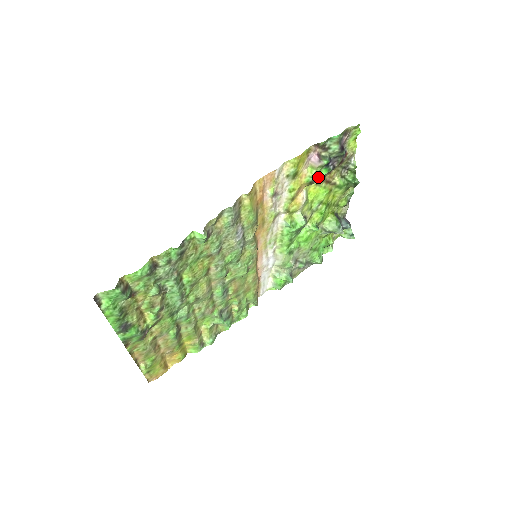
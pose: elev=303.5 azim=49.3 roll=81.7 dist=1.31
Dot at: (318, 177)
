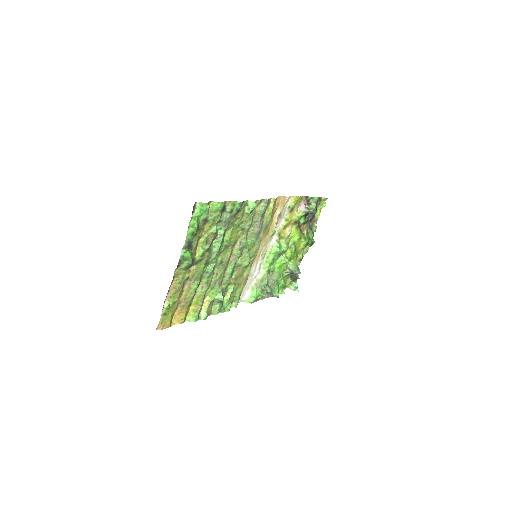
Dot at: (299, 222)
